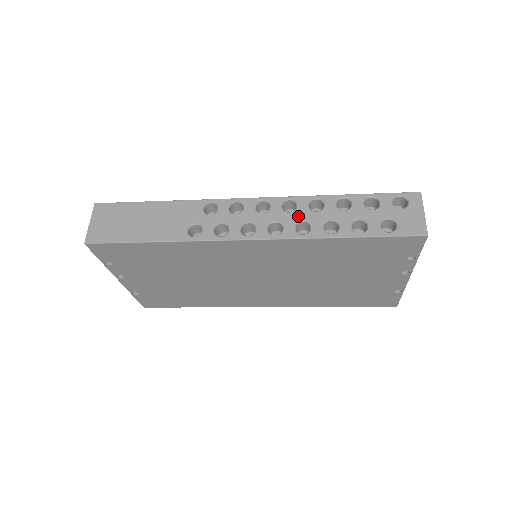
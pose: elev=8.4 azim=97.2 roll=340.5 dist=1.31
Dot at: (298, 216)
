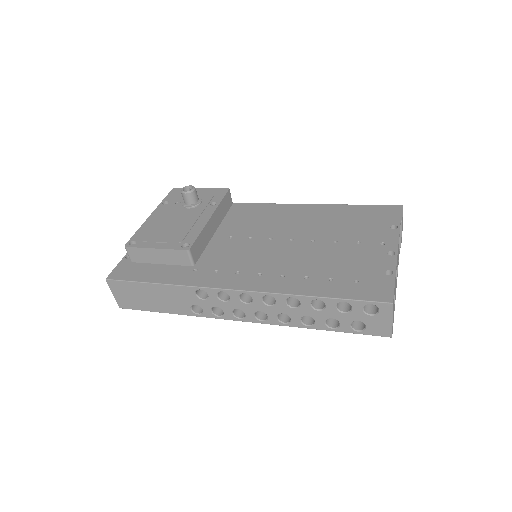
Dot at: (278, 310)
